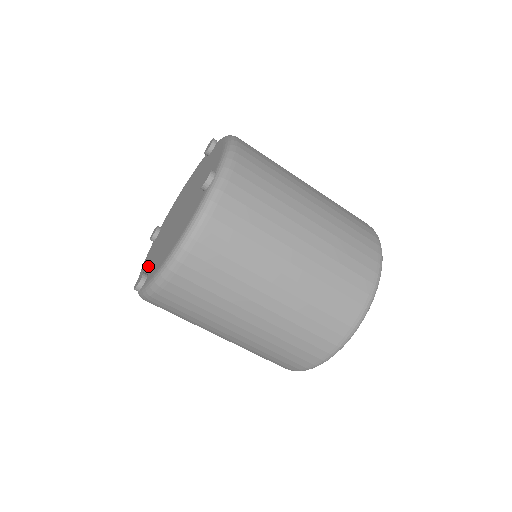
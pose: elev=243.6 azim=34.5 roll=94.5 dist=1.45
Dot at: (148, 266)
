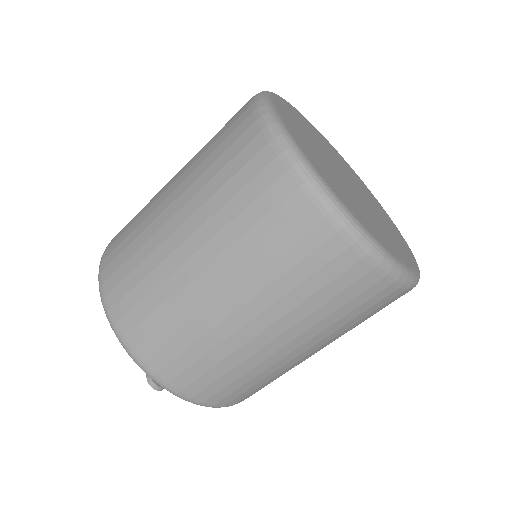
Dot at: occluded
